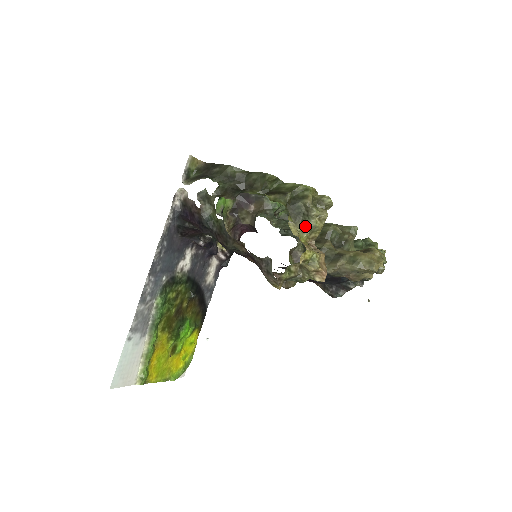
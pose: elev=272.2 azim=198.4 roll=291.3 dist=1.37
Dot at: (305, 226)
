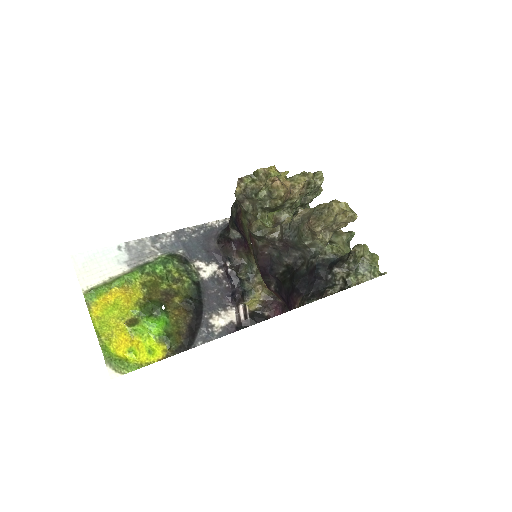
Dot at: occluded
